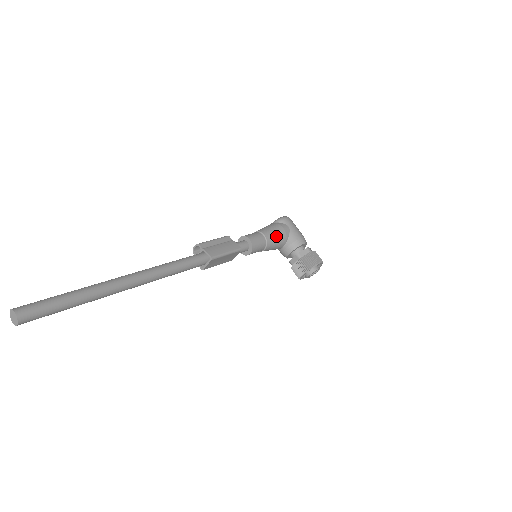
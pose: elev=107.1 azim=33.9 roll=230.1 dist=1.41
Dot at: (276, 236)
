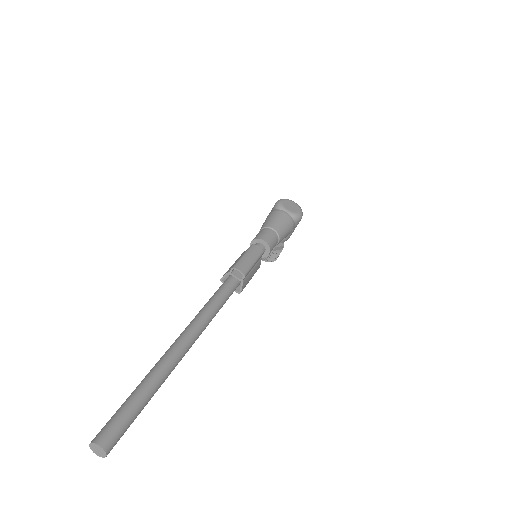
Dot at: occluded
